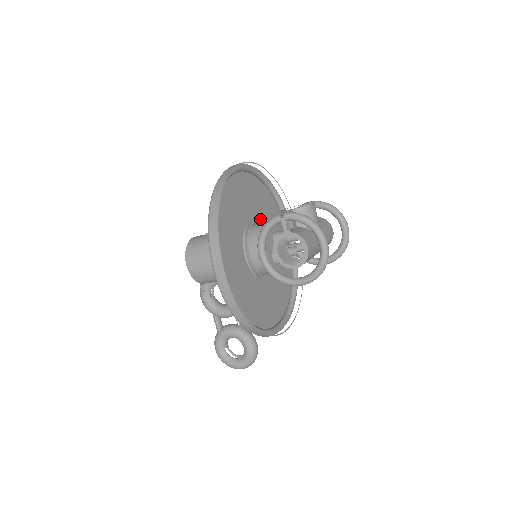
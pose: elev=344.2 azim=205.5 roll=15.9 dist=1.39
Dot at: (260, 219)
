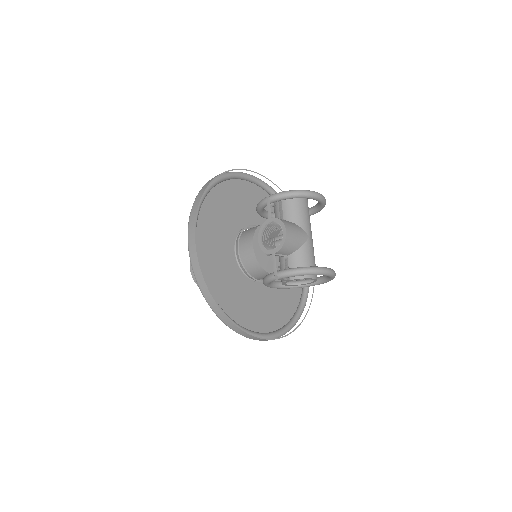
Dot at: (233, 229)
